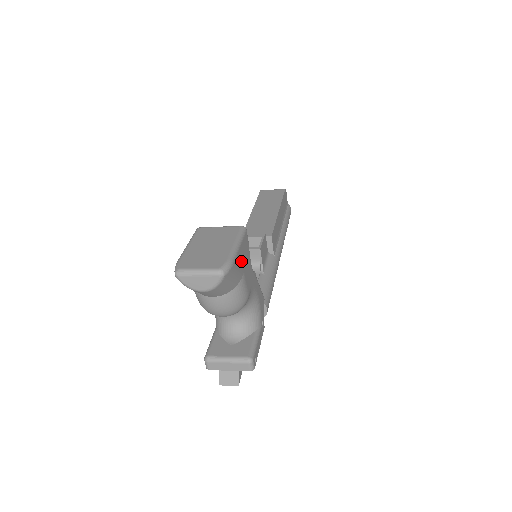
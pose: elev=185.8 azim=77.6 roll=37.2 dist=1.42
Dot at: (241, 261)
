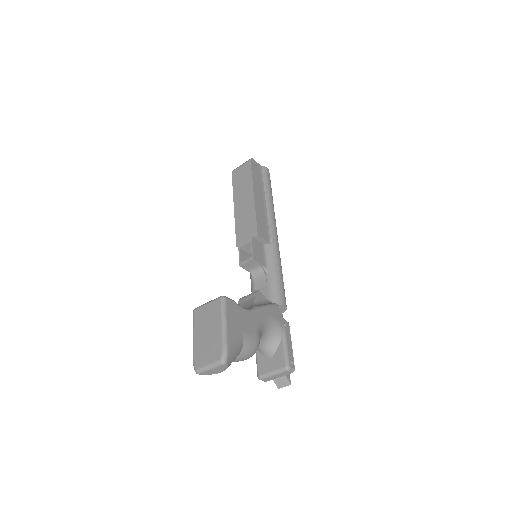
Dot at: (234, 329)
